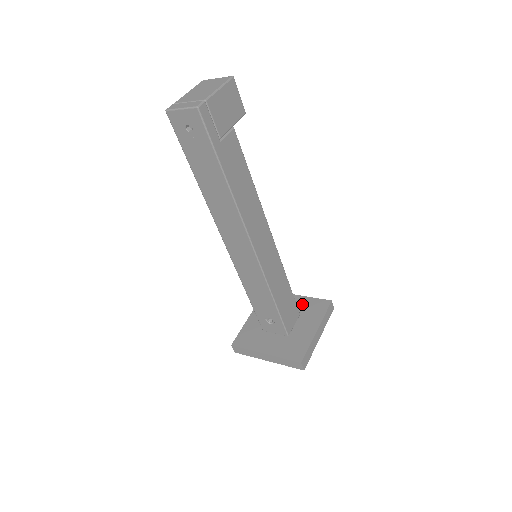
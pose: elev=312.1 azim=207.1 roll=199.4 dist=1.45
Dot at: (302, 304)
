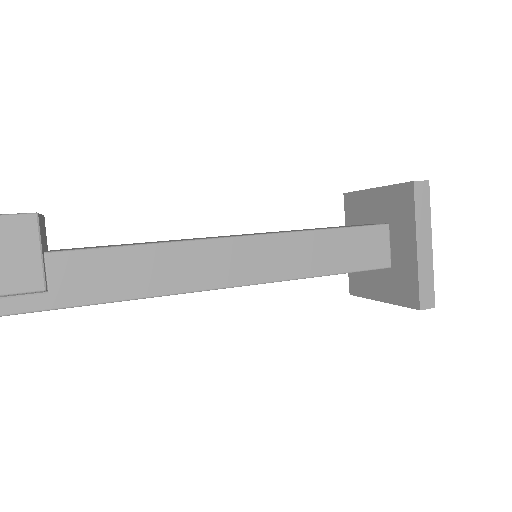
Dot at: (384, 204)
